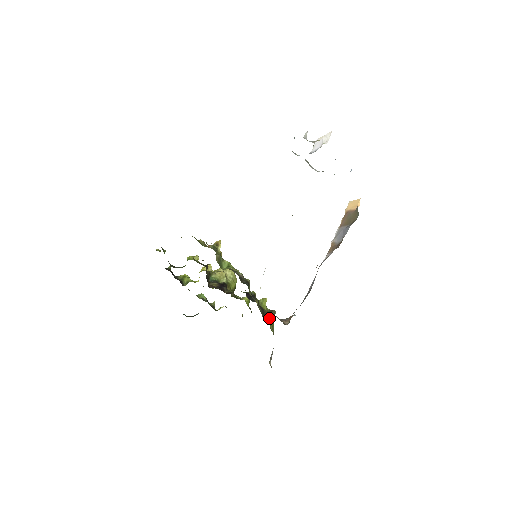
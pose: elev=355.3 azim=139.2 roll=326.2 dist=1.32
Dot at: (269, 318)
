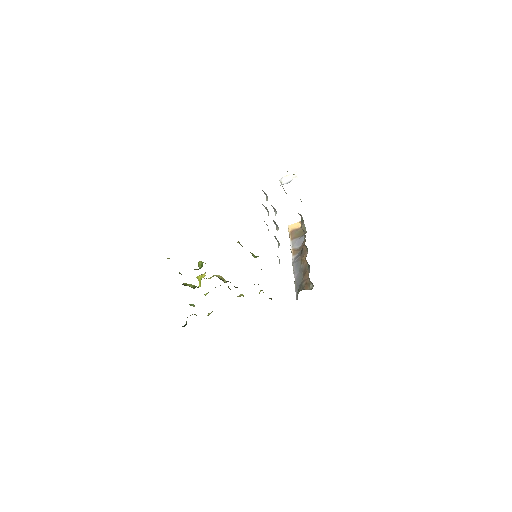
Dot at: occluded
